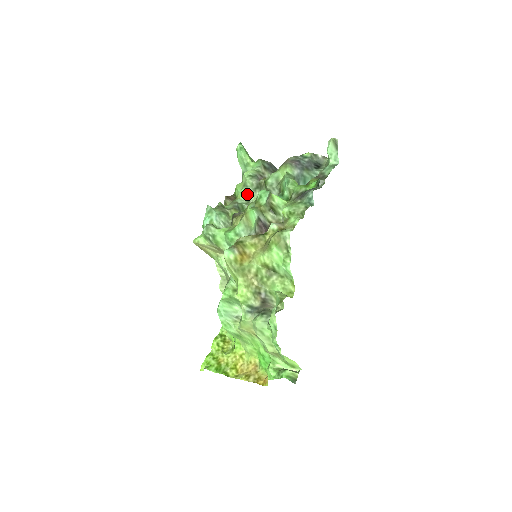
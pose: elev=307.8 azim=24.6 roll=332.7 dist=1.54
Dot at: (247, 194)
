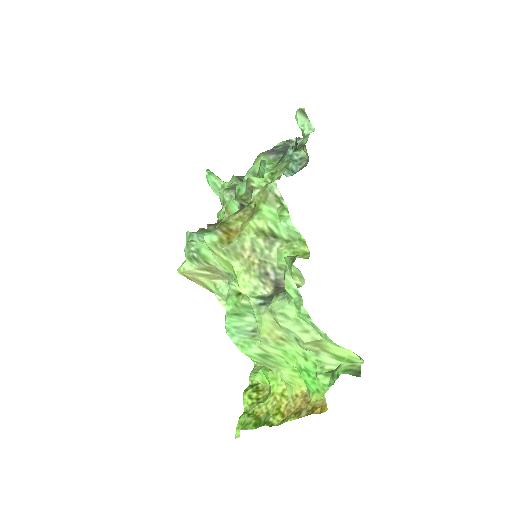
Dot at: occluded
